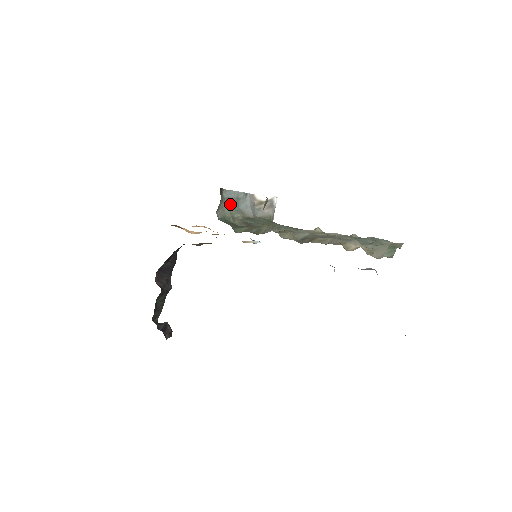
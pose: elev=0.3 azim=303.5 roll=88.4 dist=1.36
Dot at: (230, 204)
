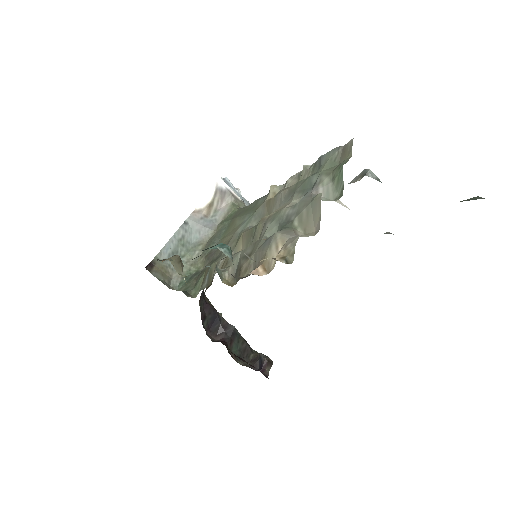
Dot at: occluded
